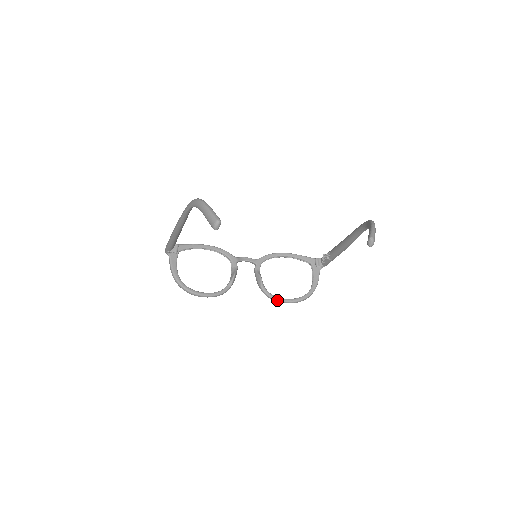
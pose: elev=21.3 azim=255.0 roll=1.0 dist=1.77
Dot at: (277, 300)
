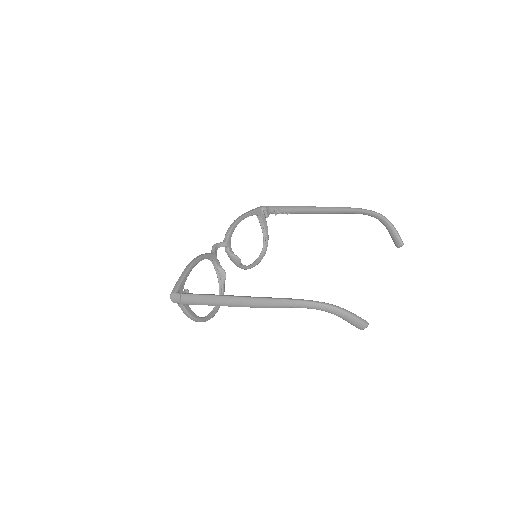
Dot at: occluded
